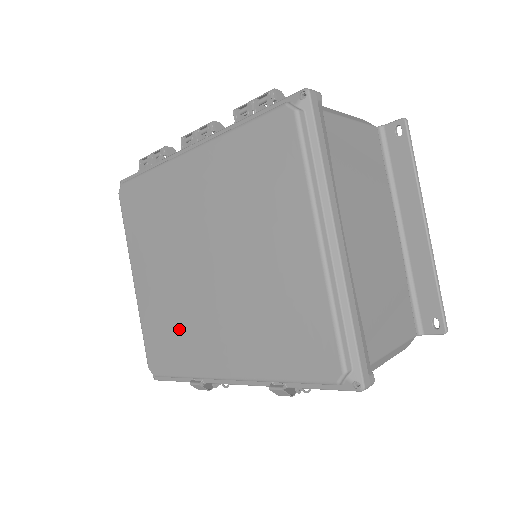
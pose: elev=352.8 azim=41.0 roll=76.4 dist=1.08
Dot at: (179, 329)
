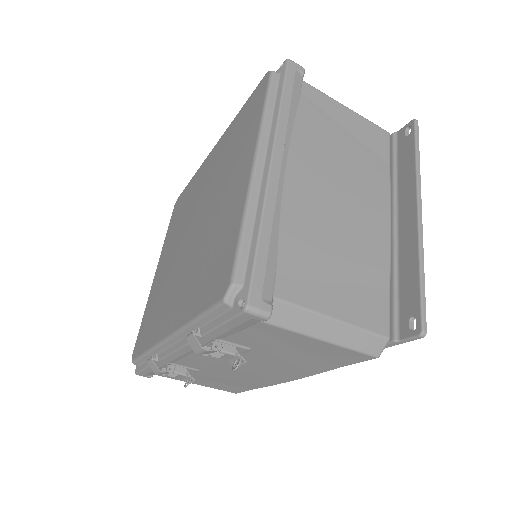
Dot at: (159, 303)
